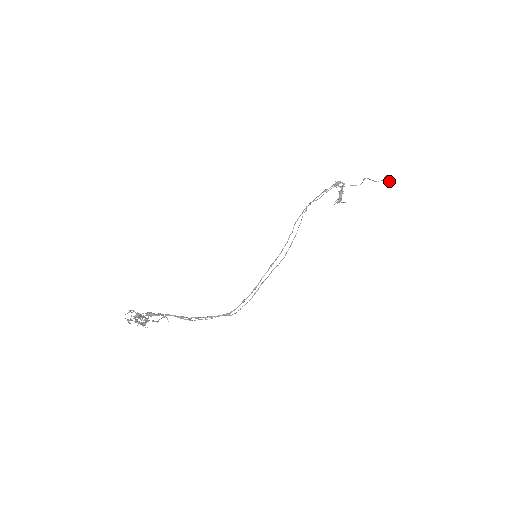
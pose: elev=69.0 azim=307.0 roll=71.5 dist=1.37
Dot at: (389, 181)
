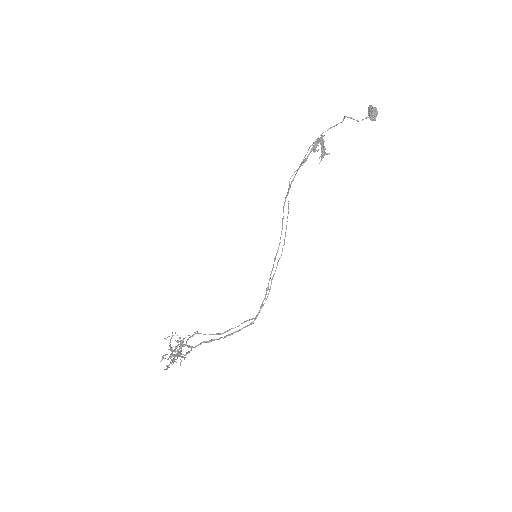
Dot at: (375, 116)
